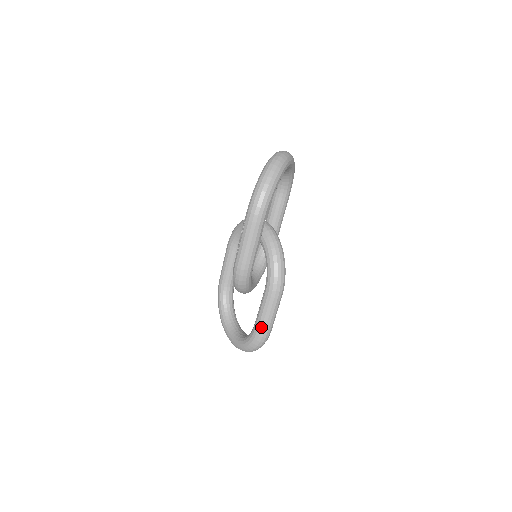
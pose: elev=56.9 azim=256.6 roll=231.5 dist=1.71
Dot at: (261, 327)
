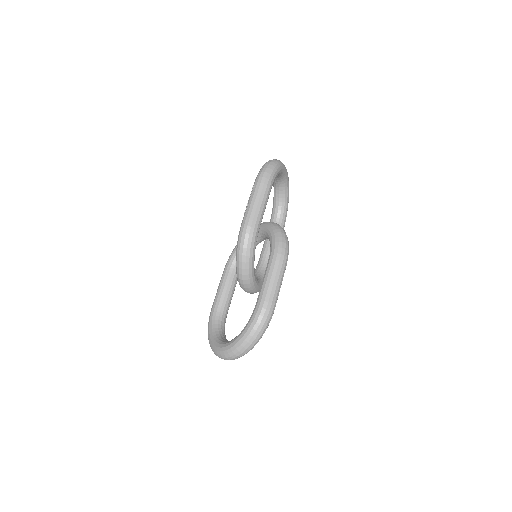
Dot at: (265, 296)
